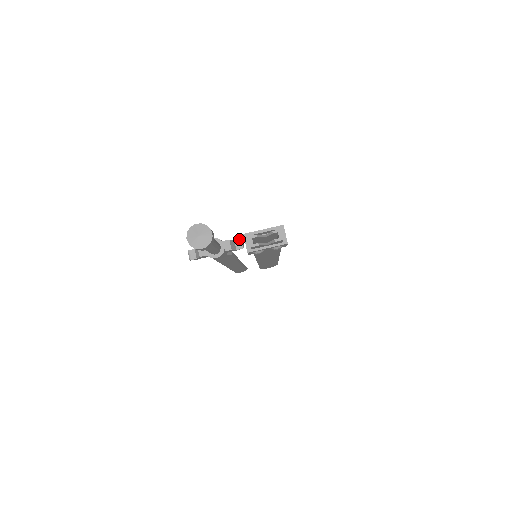
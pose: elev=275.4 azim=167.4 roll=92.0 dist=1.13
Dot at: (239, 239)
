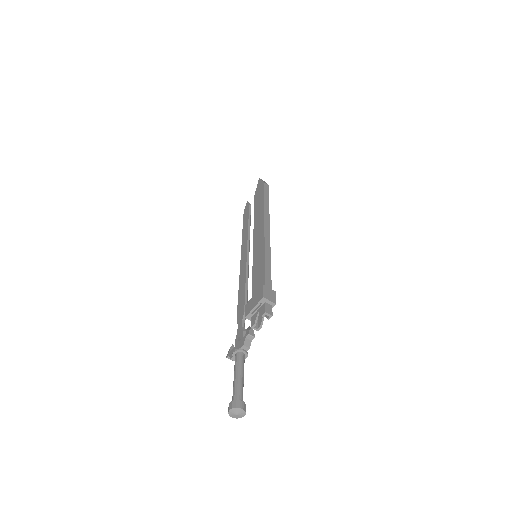
Dot at: (247, 336)
